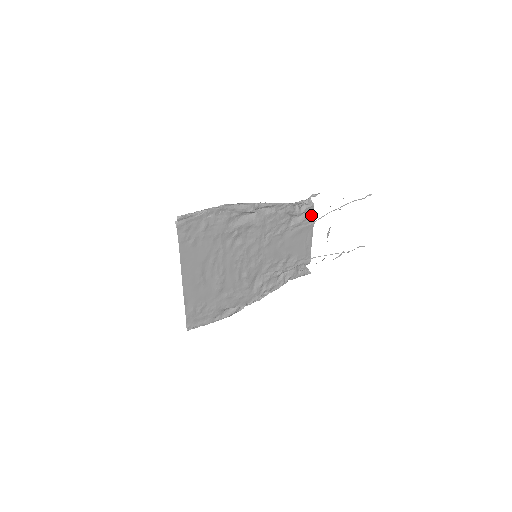
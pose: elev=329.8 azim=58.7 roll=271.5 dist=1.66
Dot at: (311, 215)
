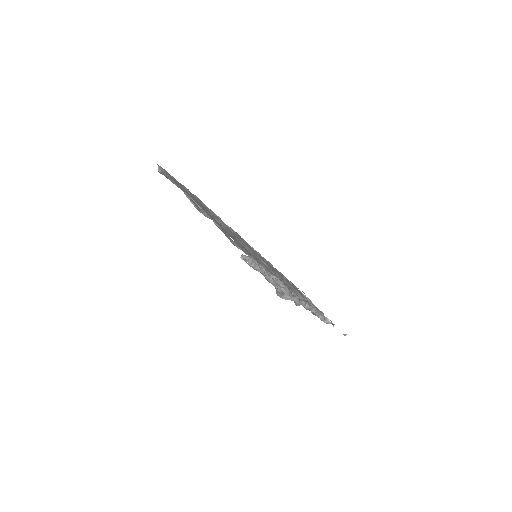
Dot at: occluded
